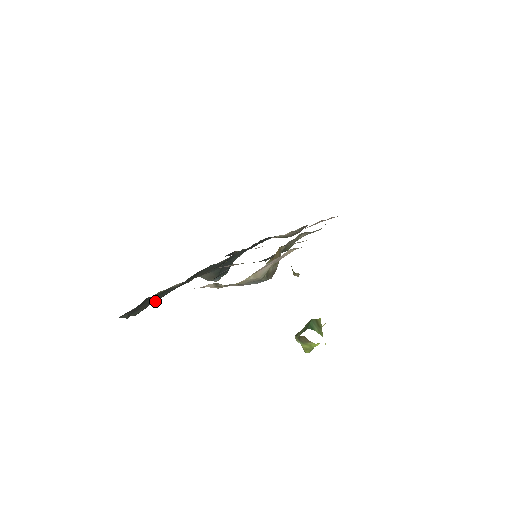
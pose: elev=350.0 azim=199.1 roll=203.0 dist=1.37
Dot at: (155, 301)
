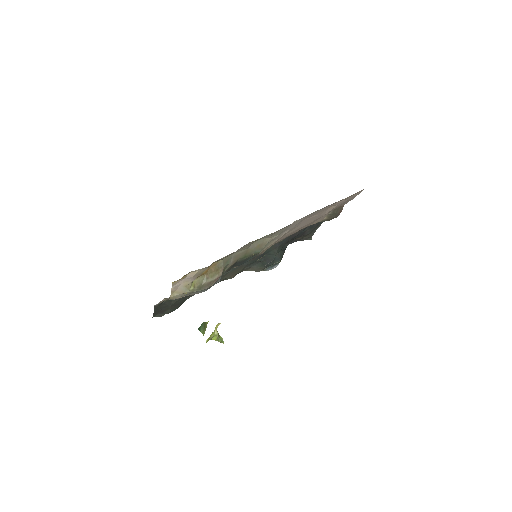
Dot at: (179, 303)
